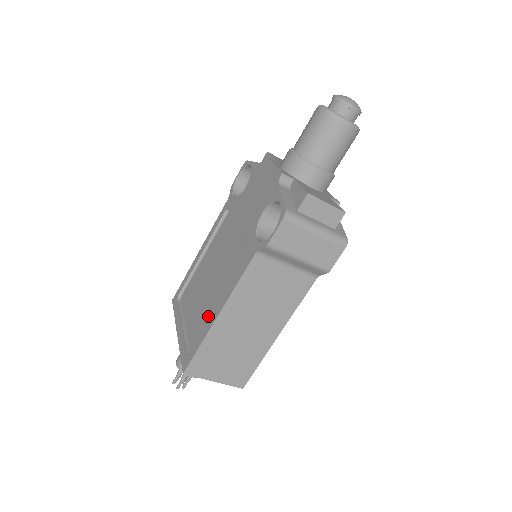
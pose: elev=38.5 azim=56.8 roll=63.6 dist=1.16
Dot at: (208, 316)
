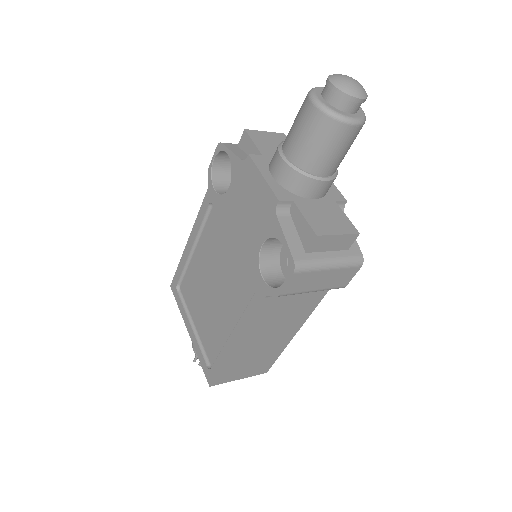
Dot at: (221, 335)
